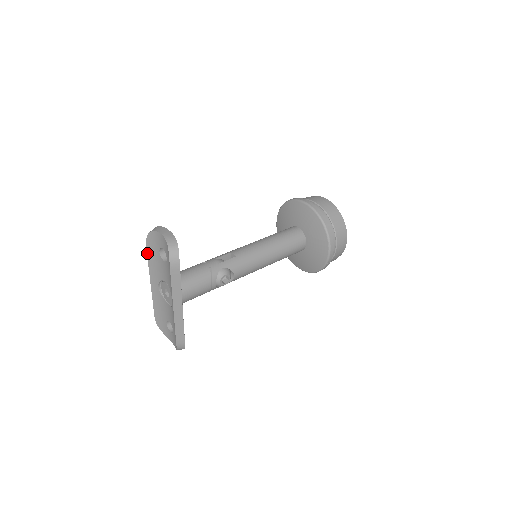
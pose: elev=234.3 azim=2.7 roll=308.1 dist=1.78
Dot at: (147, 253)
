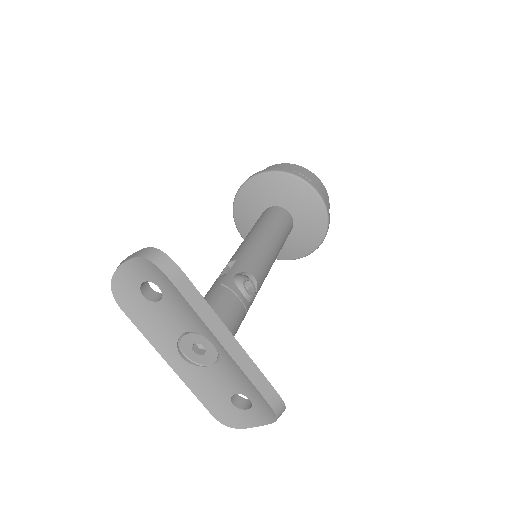
Dot at: (131, 320)
